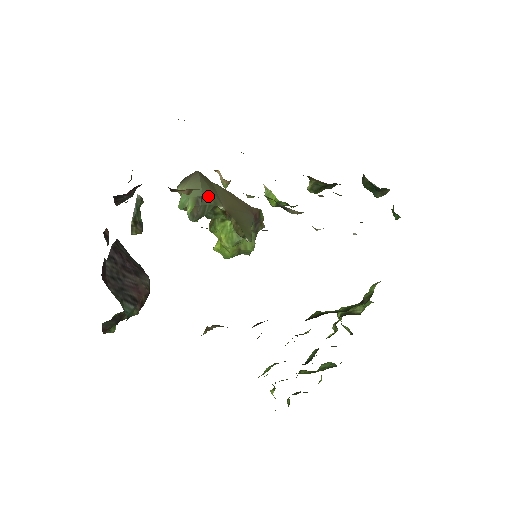
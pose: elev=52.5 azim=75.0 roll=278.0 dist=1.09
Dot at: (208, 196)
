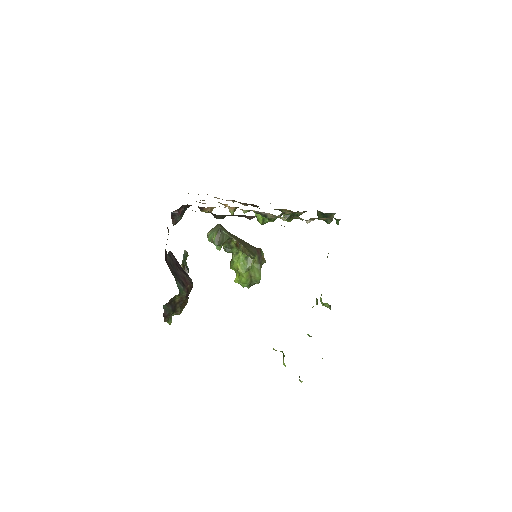
Dot at: (225, 232)
